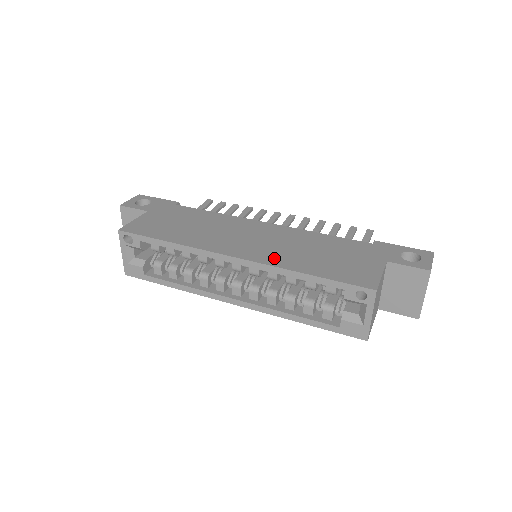
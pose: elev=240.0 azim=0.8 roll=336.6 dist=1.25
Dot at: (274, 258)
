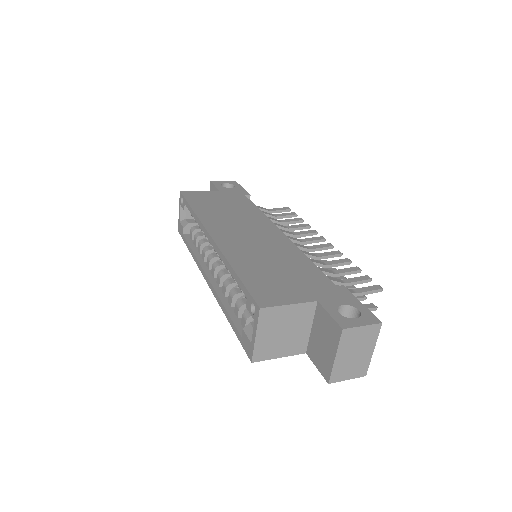
Dot at: (234, 250)
